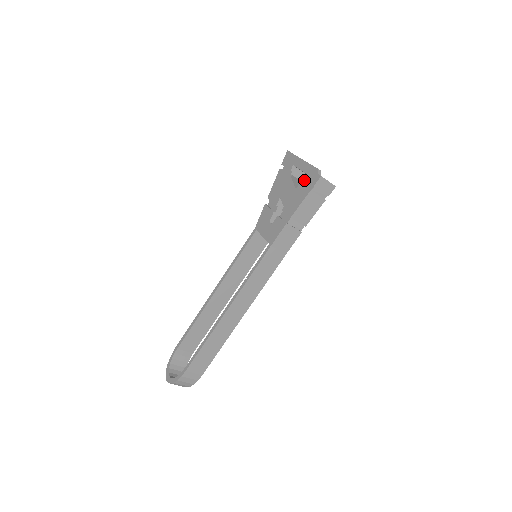
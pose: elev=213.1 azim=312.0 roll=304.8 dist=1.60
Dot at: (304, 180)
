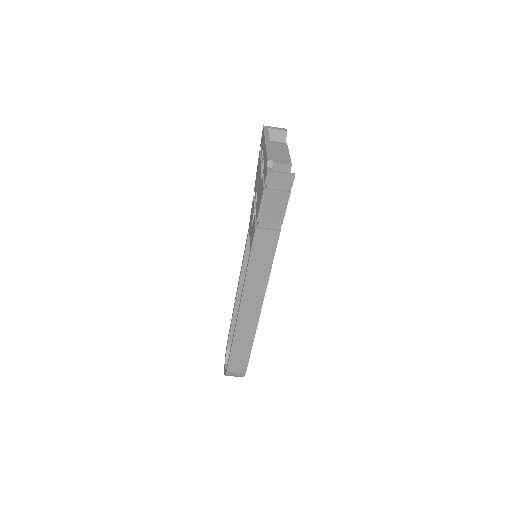
Dot at: occluded
